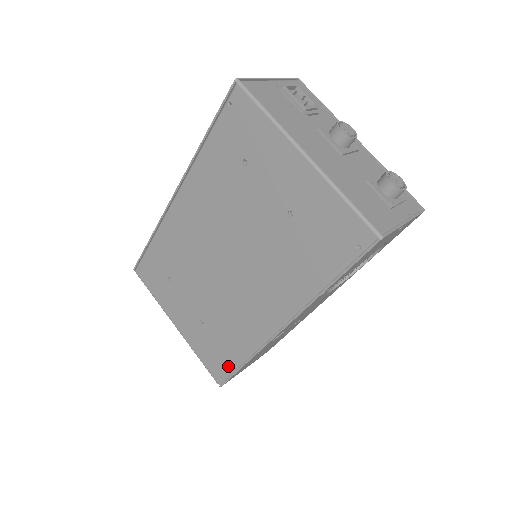
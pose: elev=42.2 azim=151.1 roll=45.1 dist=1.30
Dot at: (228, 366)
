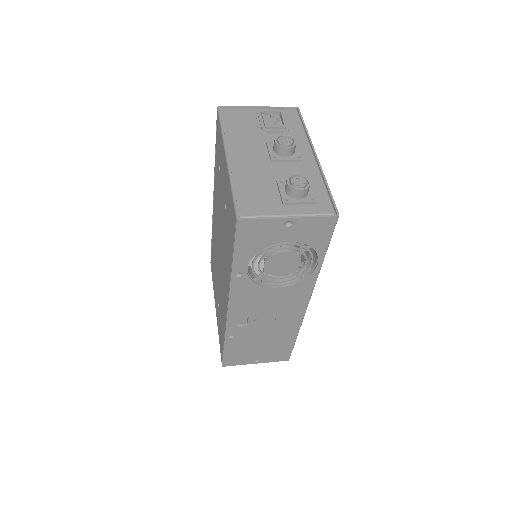
Dot at: (222, 345)
